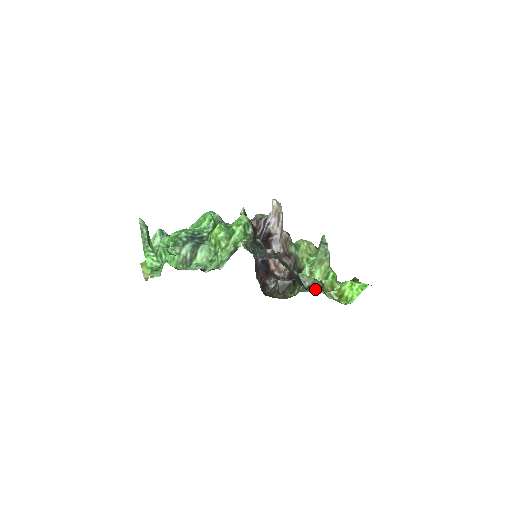
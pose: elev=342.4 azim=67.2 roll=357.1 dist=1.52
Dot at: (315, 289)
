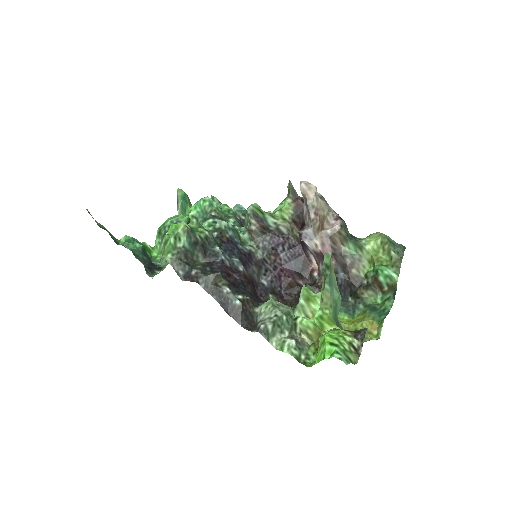
Dot at: (255, 331)
